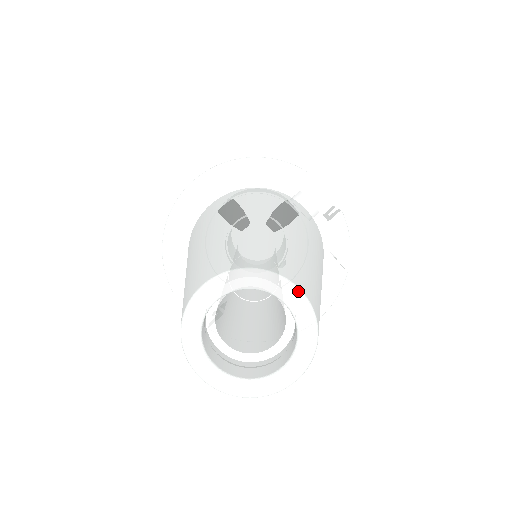
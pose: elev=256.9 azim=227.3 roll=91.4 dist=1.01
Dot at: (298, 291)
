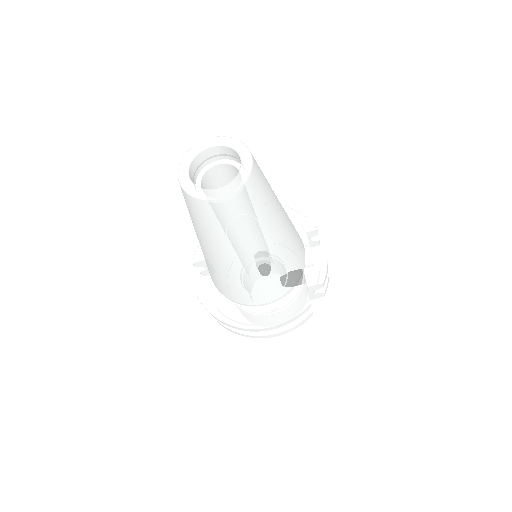
Dot at: (250, 155)
